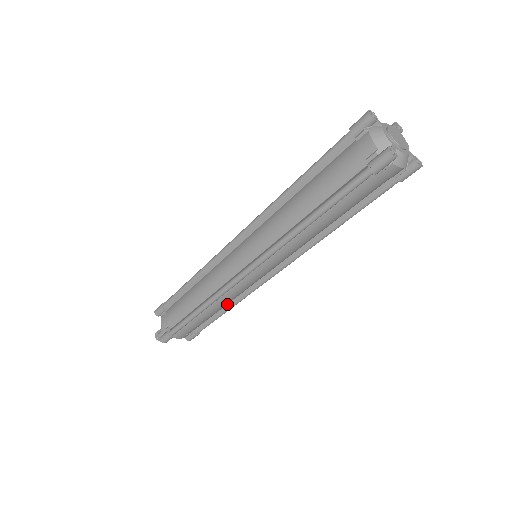
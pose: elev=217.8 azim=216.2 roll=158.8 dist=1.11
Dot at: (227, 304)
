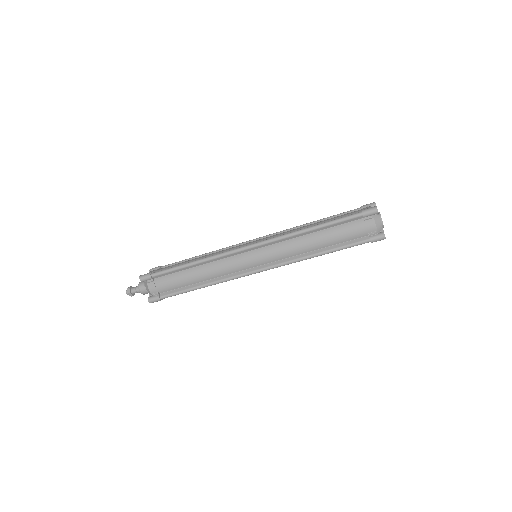
Dot at: (206, 281)
